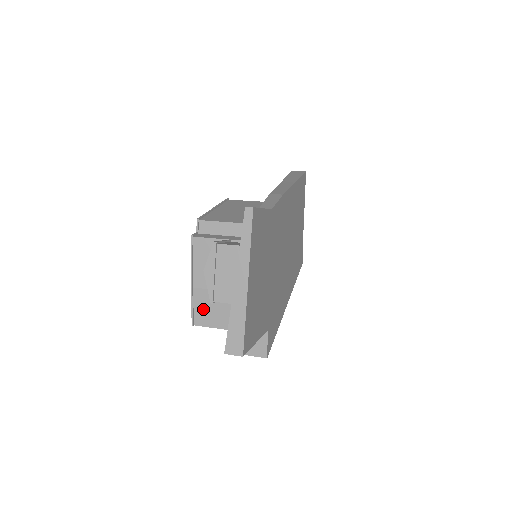
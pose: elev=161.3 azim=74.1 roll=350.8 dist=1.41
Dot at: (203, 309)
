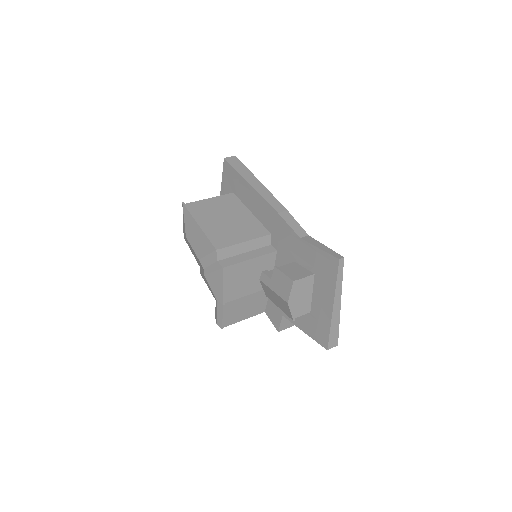
Dot at: (231, 314)
